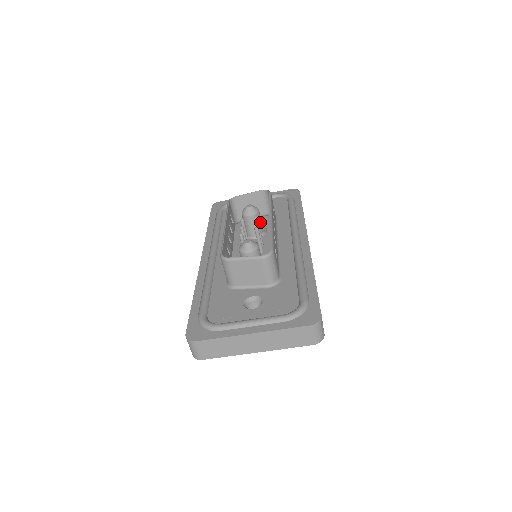
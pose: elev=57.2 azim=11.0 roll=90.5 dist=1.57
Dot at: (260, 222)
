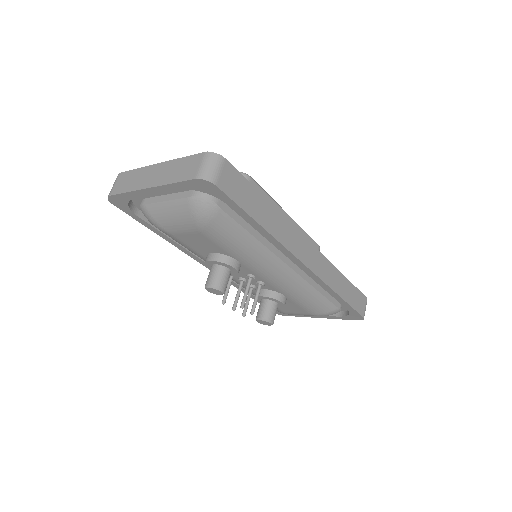
Dot at: occluded
